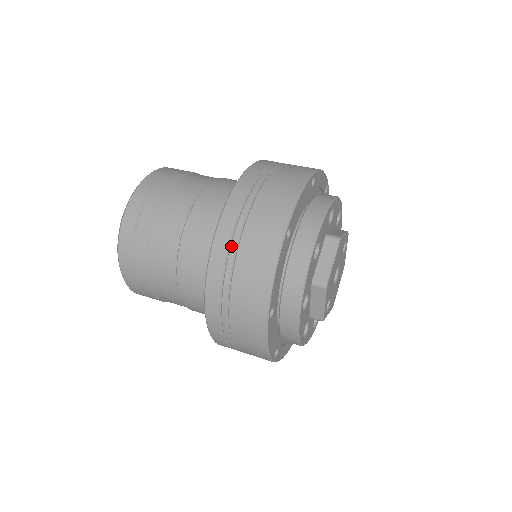
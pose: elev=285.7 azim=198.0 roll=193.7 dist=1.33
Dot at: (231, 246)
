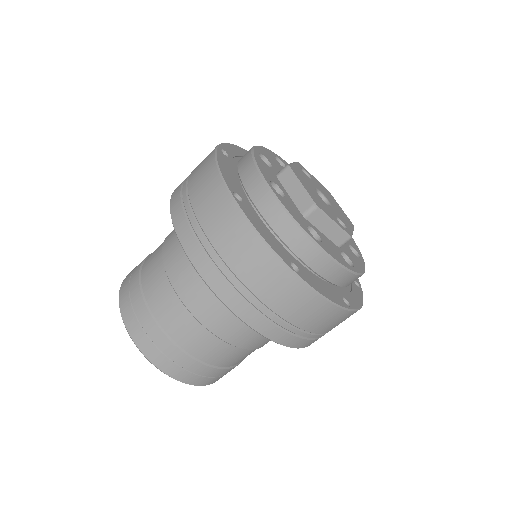
Dot at: (208, 254)
